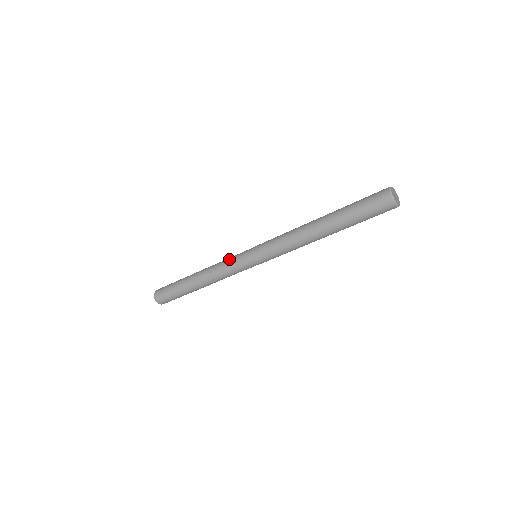
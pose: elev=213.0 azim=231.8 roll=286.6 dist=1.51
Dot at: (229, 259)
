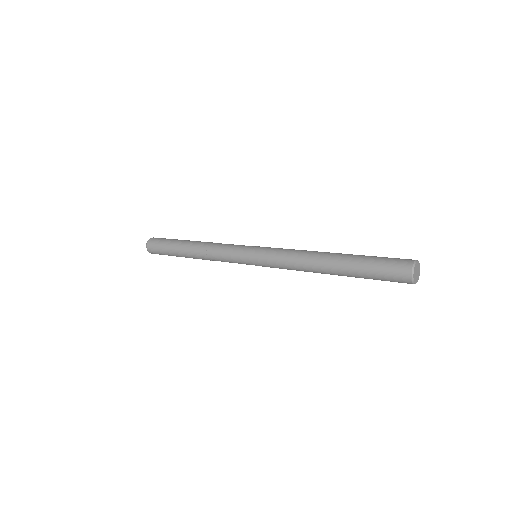
Dot at: (227, 252)
